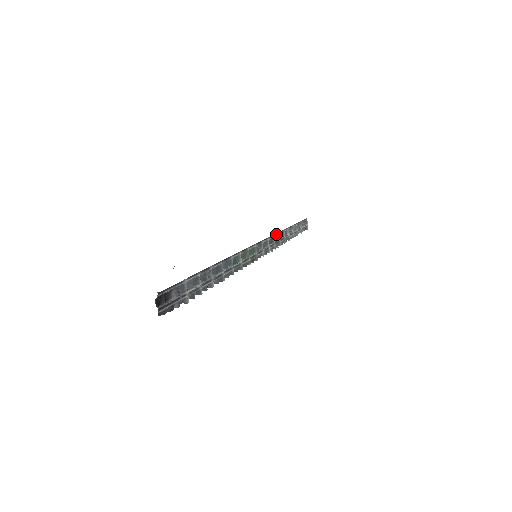
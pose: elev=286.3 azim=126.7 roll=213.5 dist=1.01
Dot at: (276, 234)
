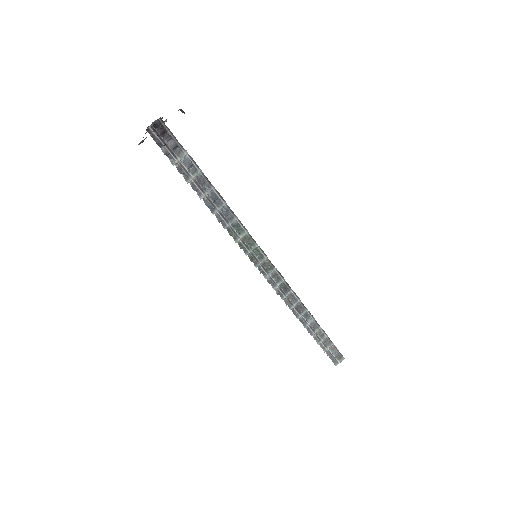
Dot at: (296, 295)
